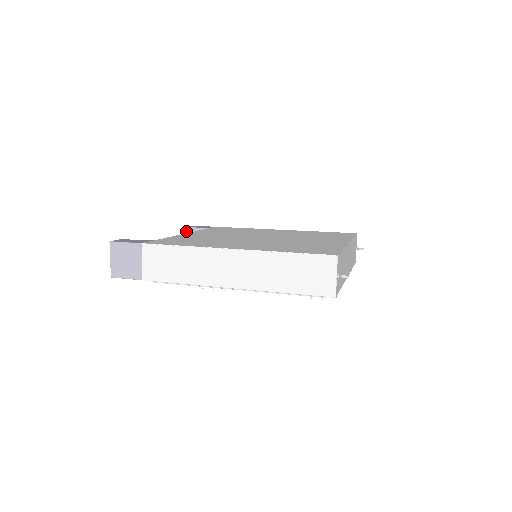
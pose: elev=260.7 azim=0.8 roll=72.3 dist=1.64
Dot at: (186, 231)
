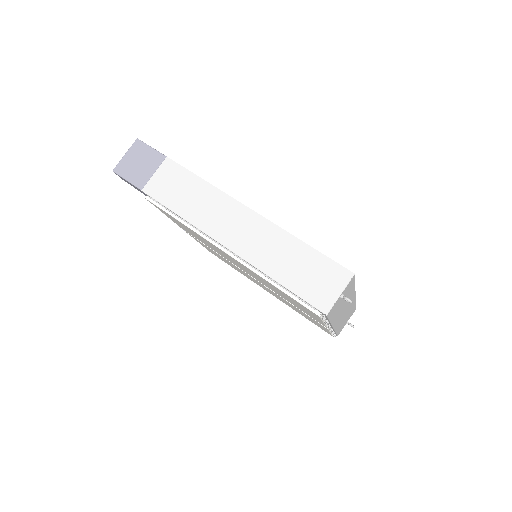
Dot at: occluded
